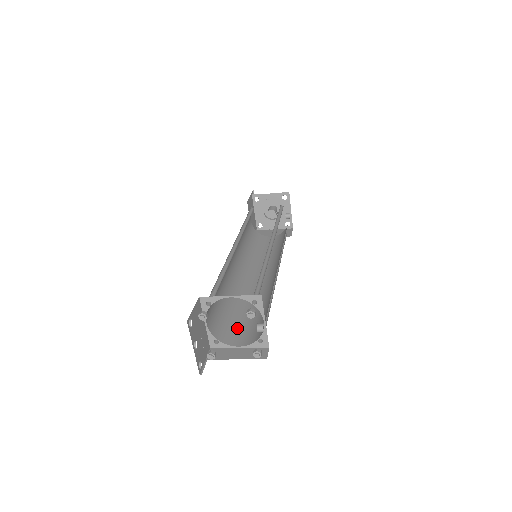
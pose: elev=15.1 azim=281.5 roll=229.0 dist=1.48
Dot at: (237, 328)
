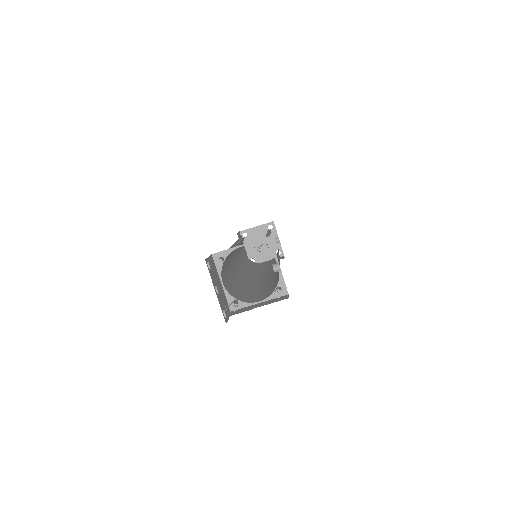
Dot at: (253, 296)
